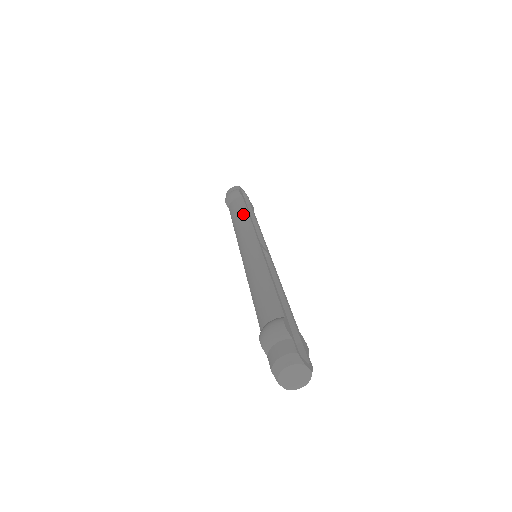
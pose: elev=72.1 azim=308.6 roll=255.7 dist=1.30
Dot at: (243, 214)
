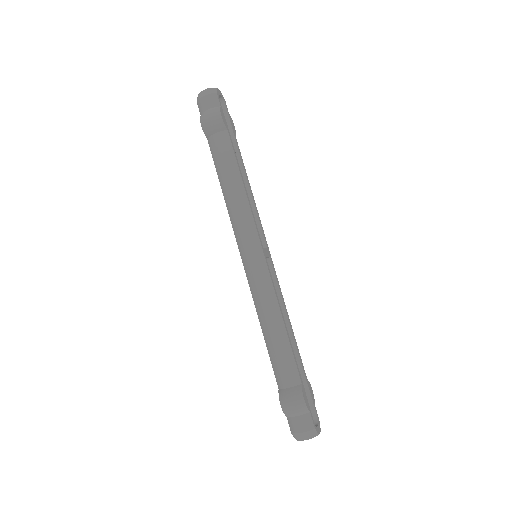
Dot at: (236, 181)
